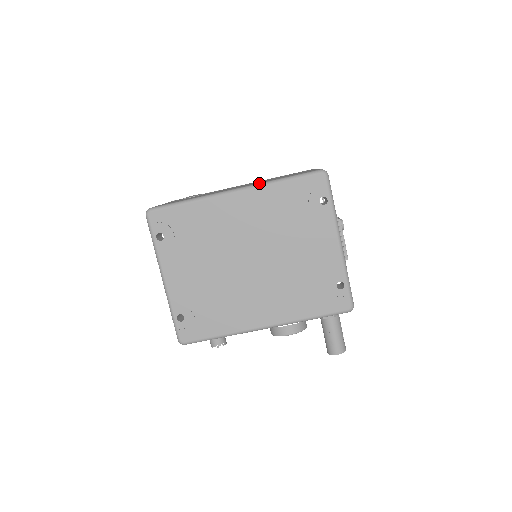
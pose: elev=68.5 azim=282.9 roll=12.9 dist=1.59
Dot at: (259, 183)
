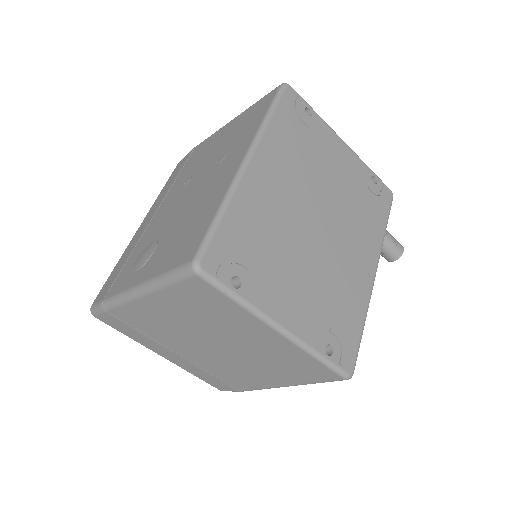
Dot at: (256, 134)
